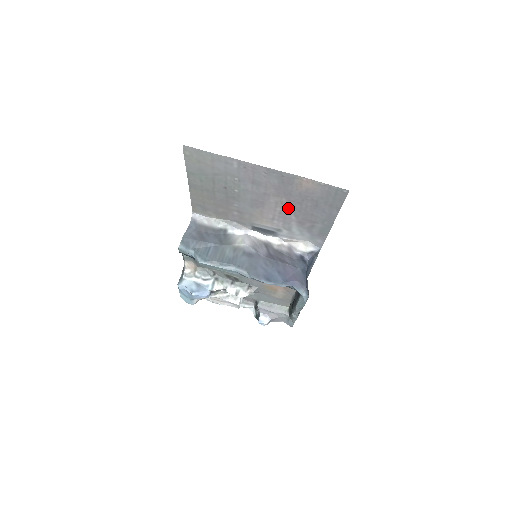
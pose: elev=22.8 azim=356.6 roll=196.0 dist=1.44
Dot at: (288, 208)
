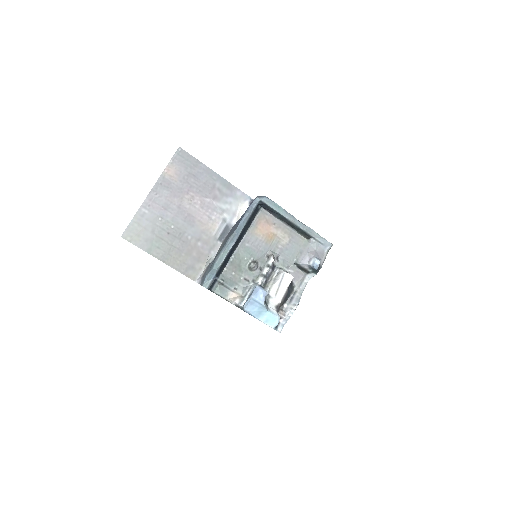
Dot at: (197, 199)
